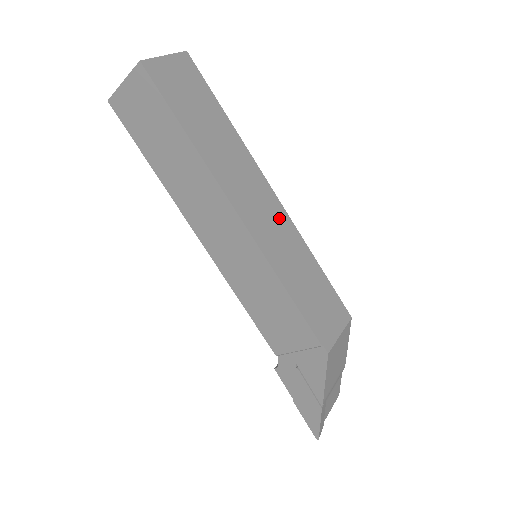
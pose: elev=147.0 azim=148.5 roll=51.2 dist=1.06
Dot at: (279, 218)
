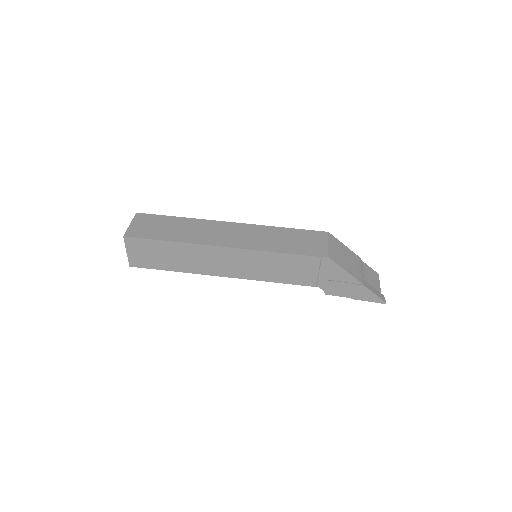
Dot at: (245, 229)
